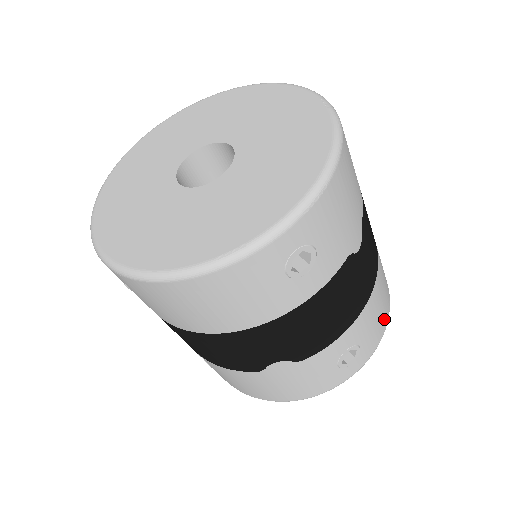
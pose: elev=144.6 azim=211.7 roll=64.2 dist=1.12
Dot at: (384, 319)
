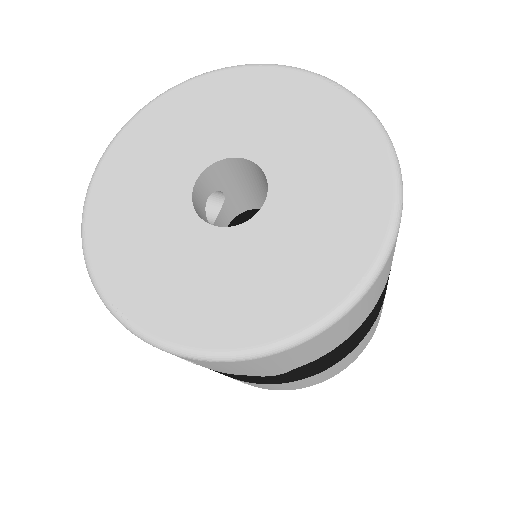
Dot at: (295, 388)
